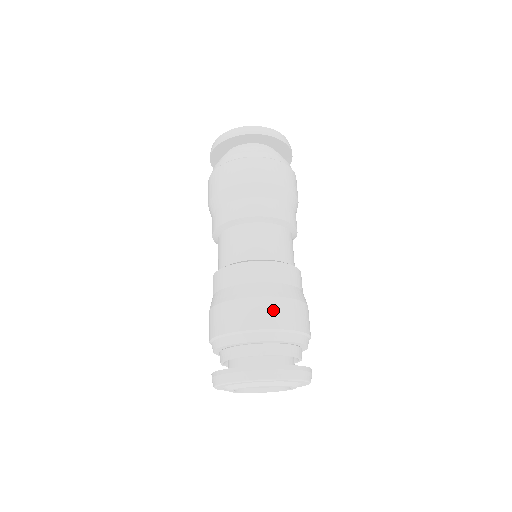
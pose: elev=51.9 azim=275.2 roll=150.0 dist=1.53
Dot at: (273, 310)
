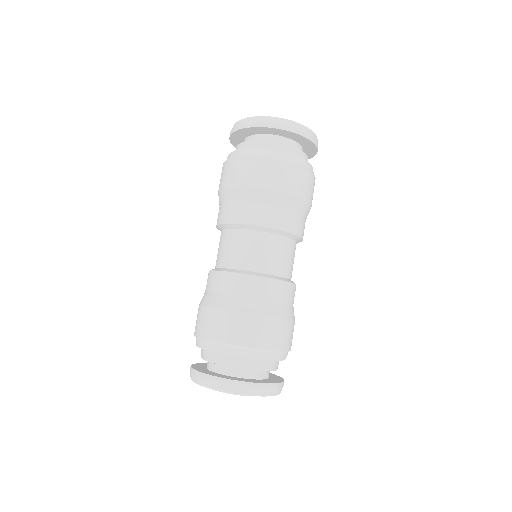
Dot at: (289, 333)
